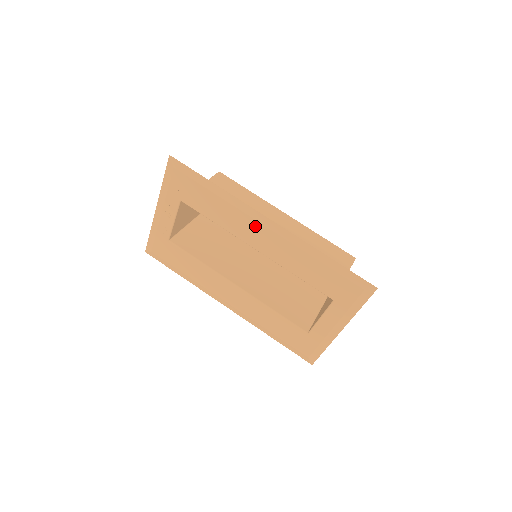
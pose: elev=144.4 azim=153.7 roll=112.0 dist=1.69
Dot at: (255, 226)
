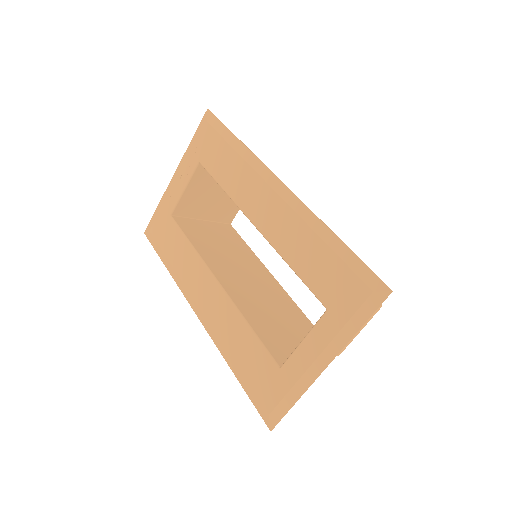
Dot at: (263, 191)
